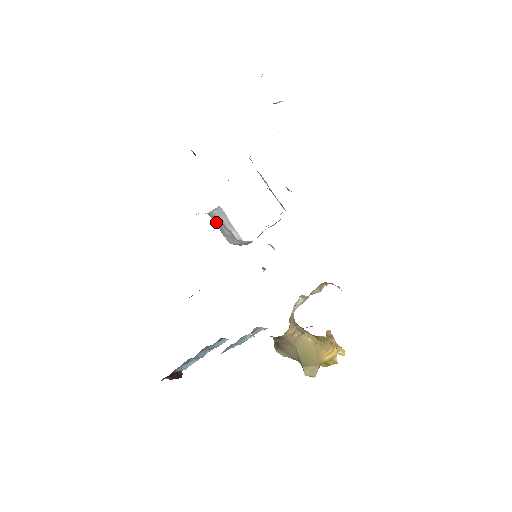
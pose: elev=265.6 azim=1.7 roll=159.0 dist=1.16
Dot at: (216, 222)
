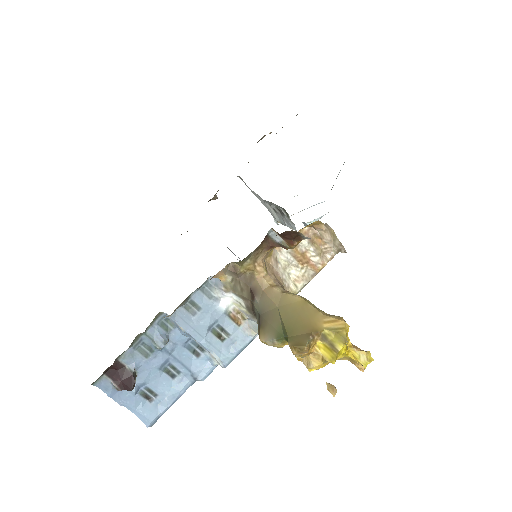
Dot at: occluded
